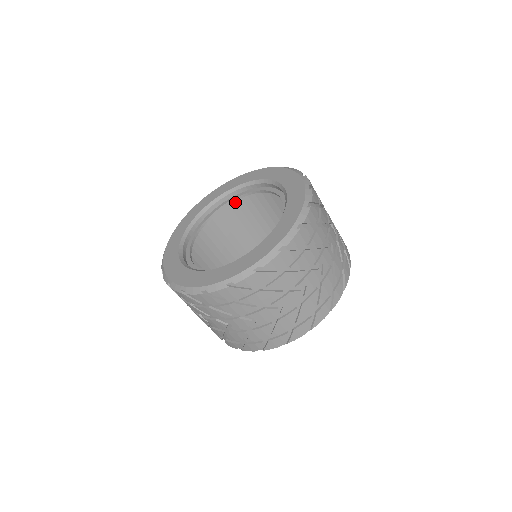
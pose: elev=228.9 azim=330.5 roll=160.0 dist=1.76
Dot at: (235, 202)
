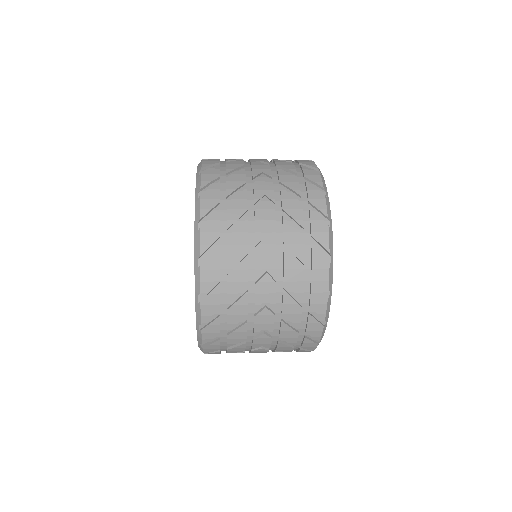
Dot at: occluded
